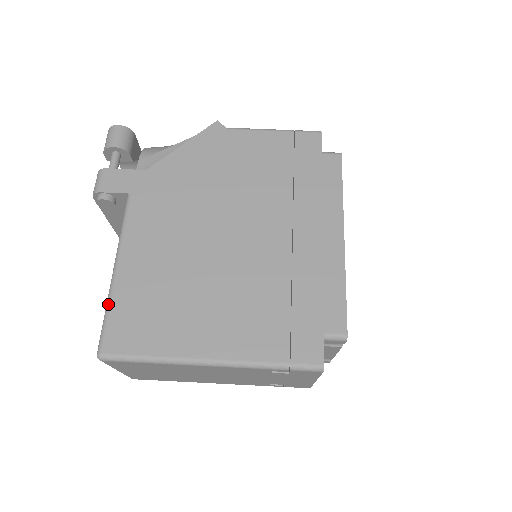
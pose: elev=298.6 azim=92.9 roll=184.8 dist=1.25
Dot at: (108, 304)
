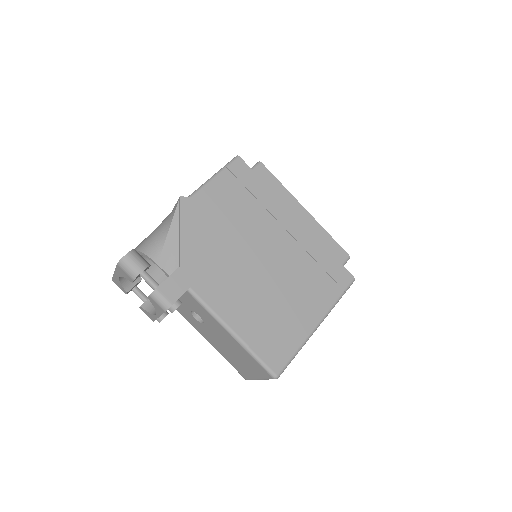
Dot at: (252, 352)
